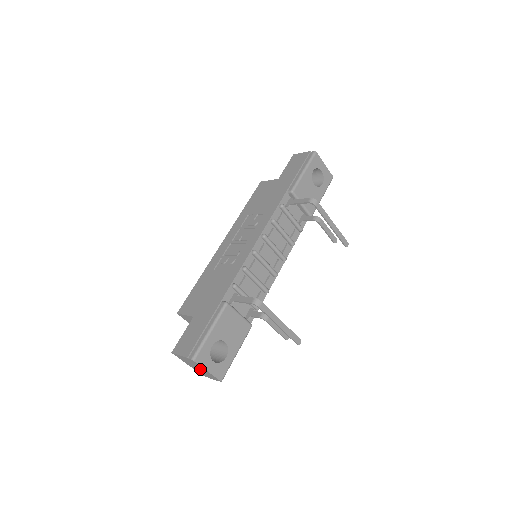
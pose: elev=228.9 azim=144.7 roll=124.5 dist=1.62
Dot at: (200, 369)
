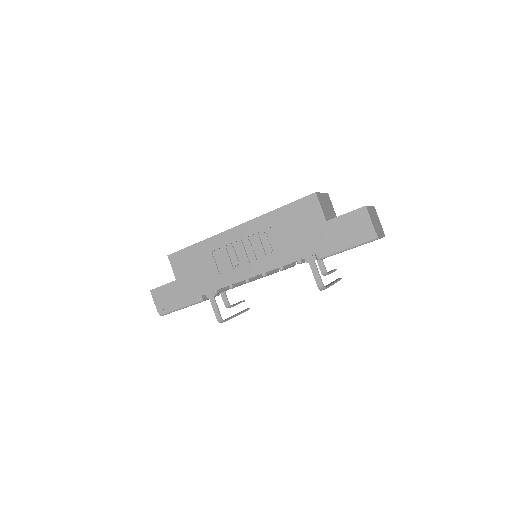
Dot at: occluded
